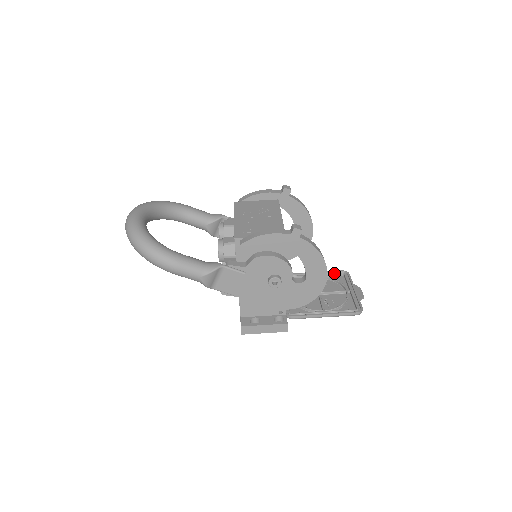
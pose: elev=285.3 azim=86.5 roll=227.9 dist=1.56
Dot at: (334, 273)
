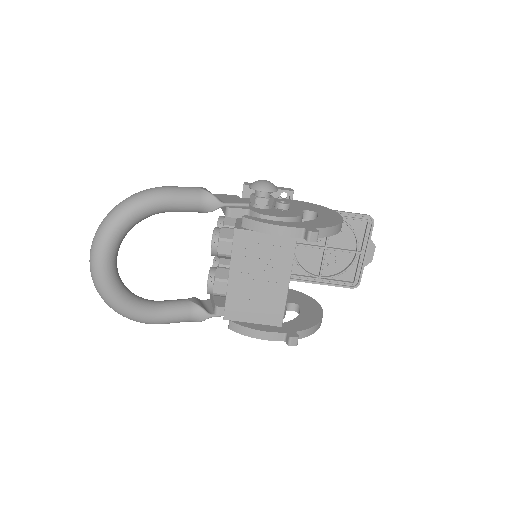
Dot at: (357, 219)
